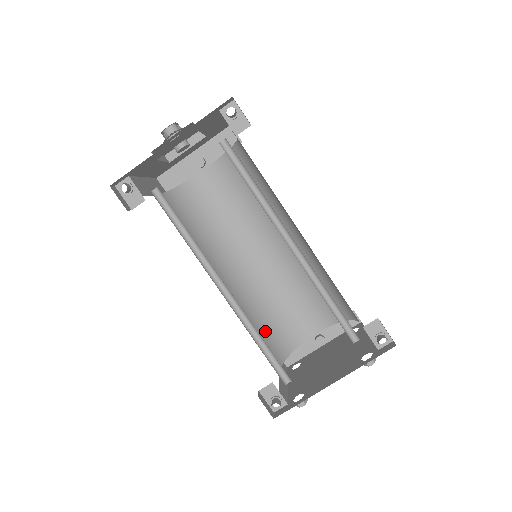
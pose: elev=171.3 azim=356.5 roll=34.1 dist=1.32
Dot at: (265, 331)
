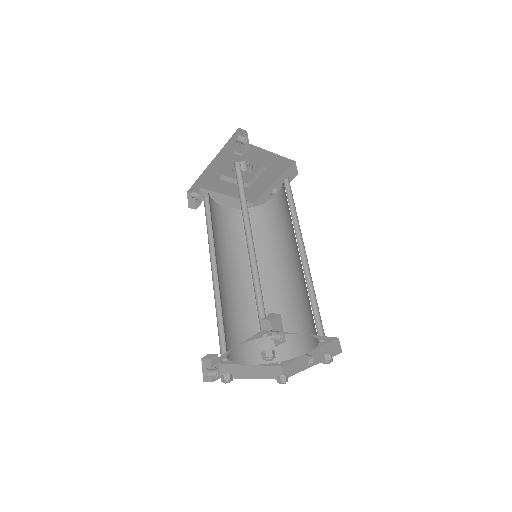
Dot at: occluded
